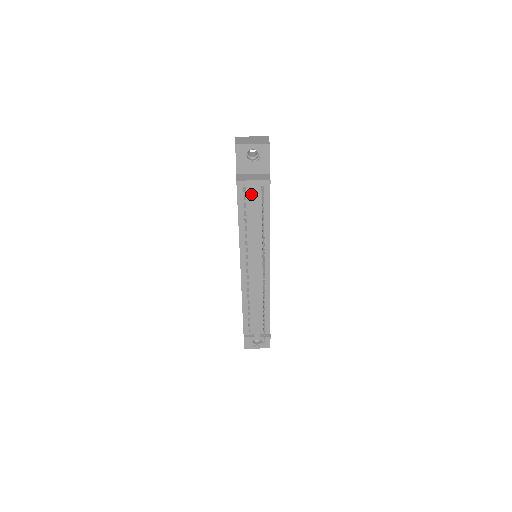
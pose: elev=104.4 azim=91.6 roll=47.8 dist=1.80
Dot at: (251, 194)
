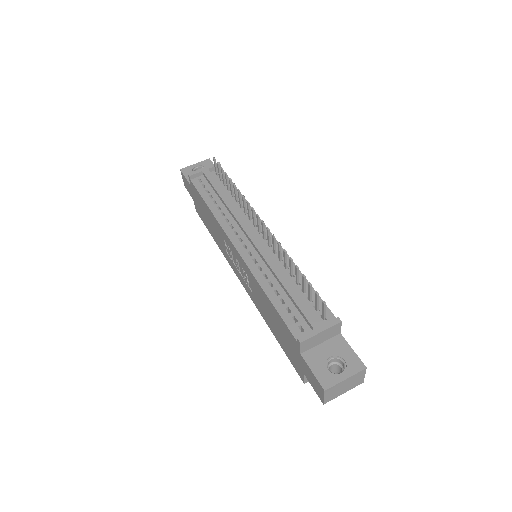
Dot at: (207, 177)
